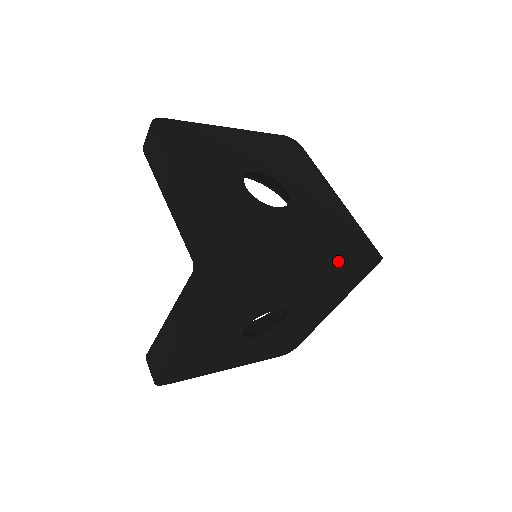
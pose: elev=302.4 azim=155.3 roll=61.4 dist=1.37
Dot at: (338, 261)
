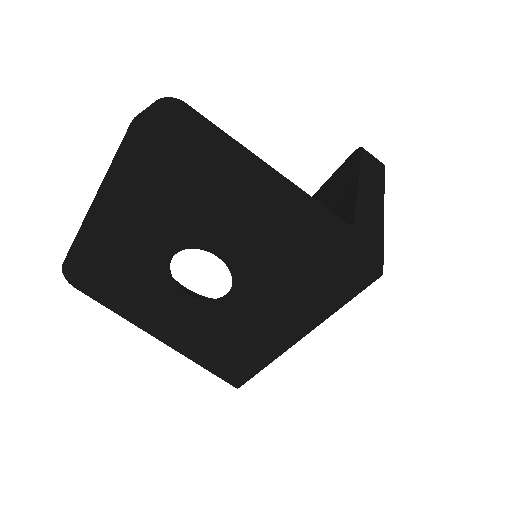
Dot at: (321, 321)
